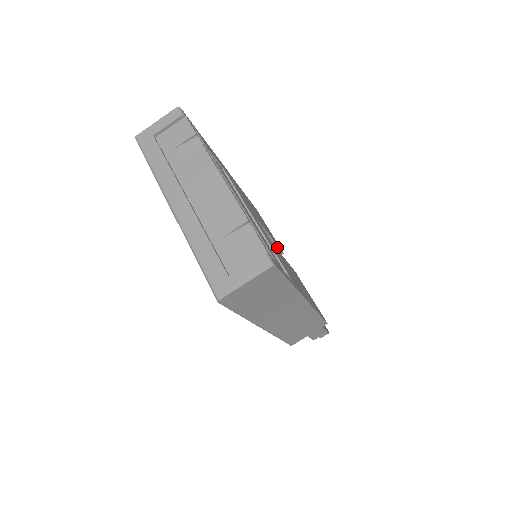
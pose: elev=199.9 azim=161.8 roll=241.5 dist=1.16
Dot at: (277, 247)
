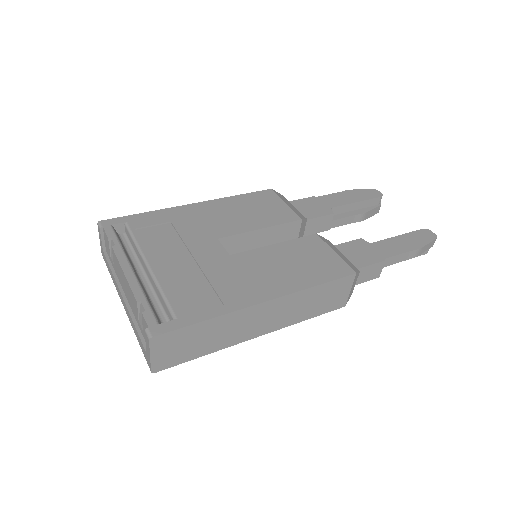
Dot at: (284, 224)
